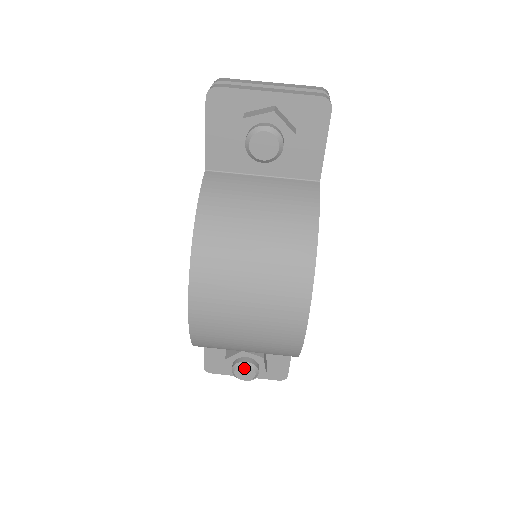
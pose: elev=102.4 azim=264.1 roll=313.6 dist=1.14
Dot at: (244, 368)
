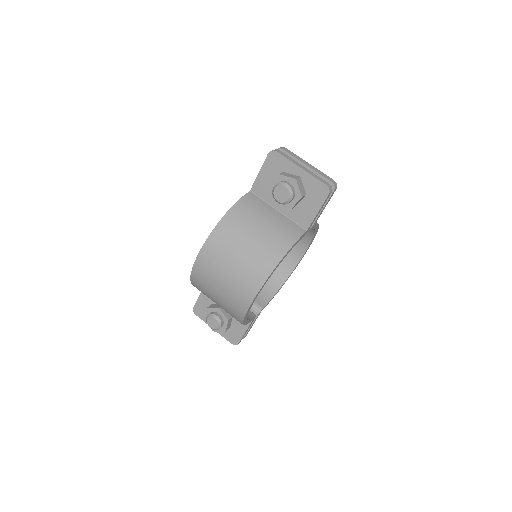
Dot at: (214, 319)
